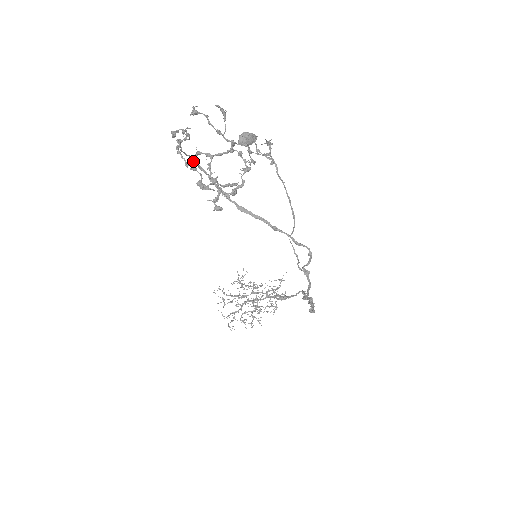
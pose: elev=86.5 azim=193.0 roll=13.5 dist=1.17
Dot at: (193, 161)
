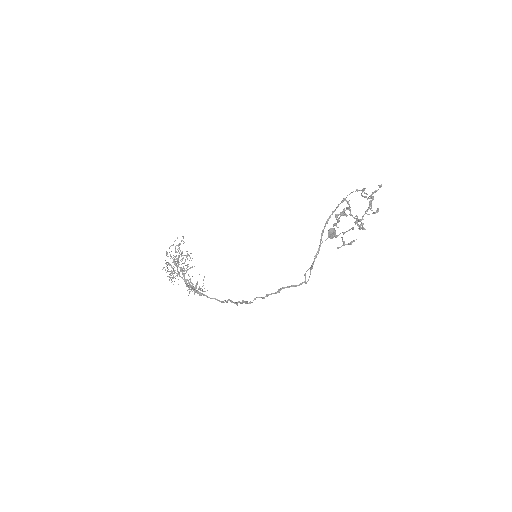
Dot at: (367, 198)
